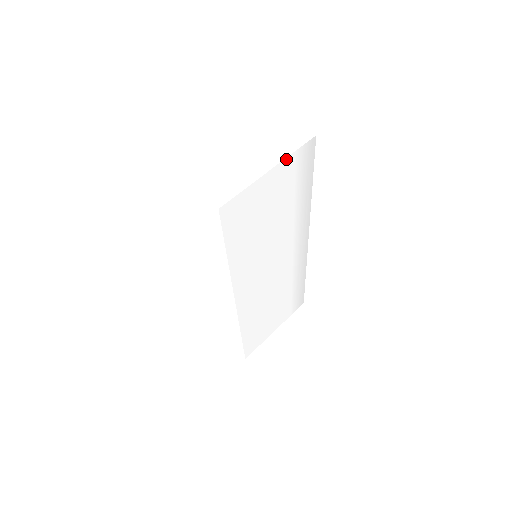
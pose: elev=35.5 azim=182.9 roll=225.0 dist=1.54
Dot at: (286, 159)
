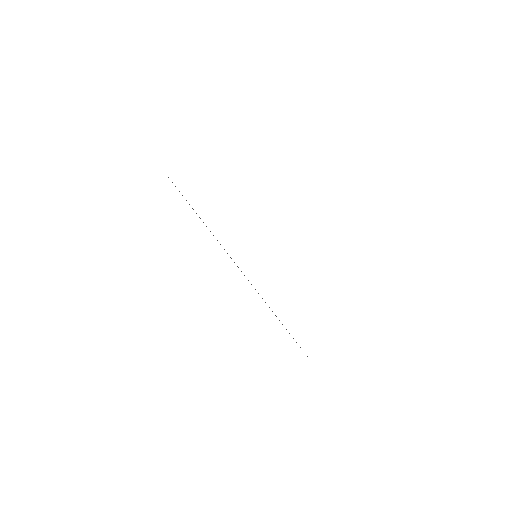
Dot at: occluded
